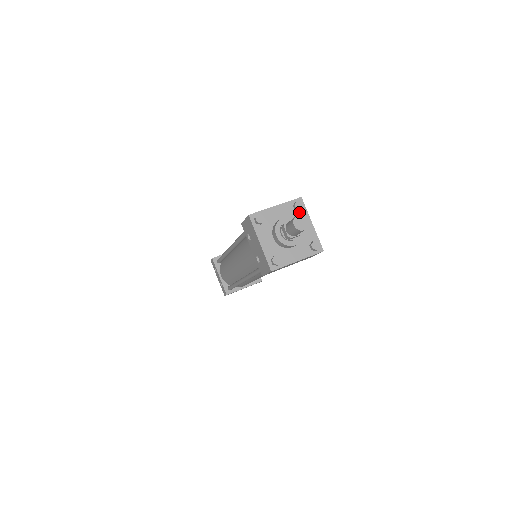
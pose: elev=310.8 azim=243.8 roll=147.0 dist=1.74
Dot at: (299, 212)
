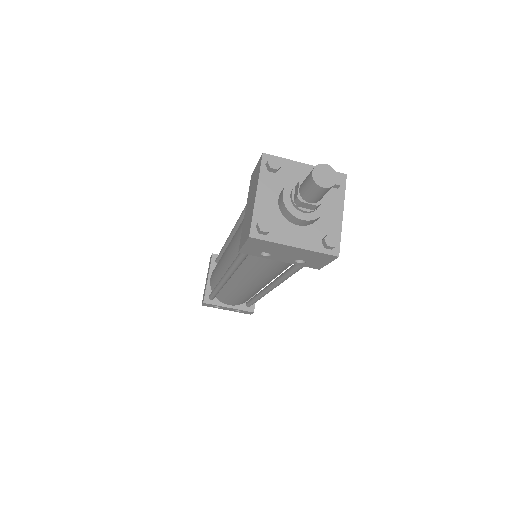
Dot at: (281, 170)
